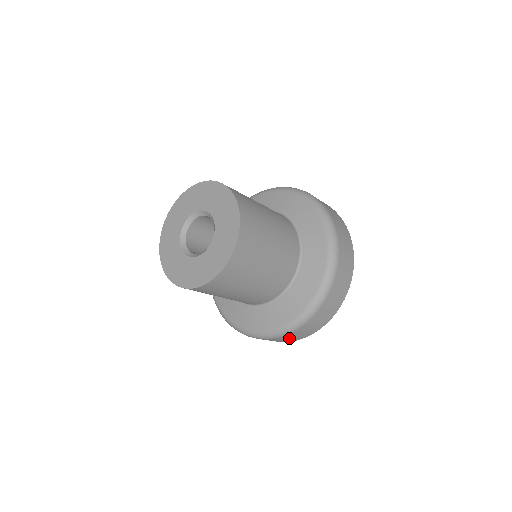
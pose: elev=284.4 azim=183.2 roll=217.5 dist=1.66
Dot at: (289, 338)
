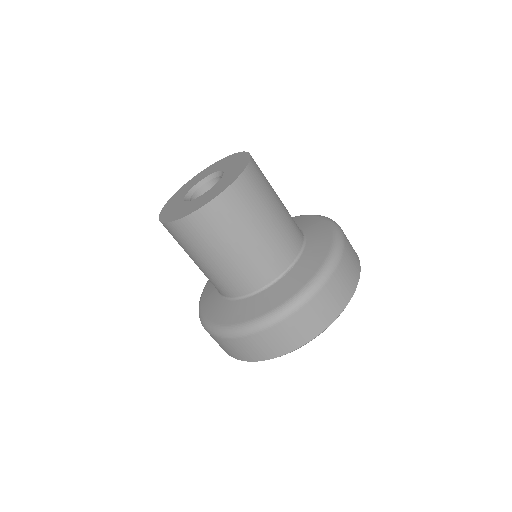
Dot at: occluded
